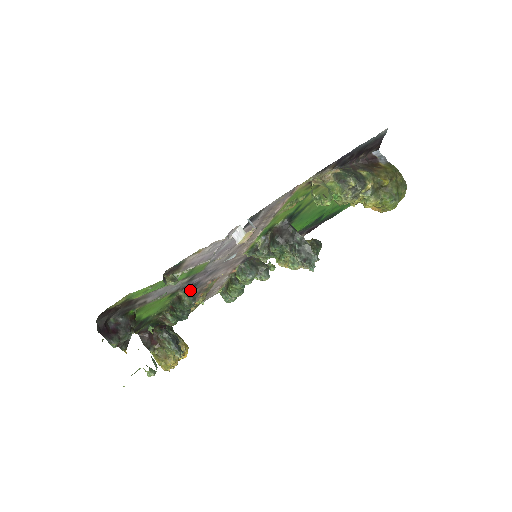
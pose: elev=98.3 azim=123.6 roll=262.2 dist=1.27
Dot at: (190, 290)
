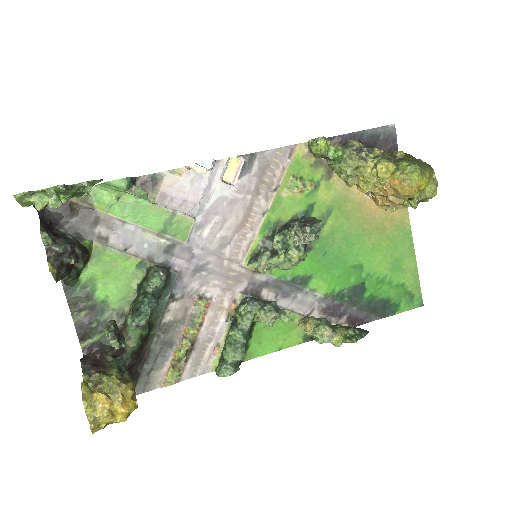
Dot at: occluded
